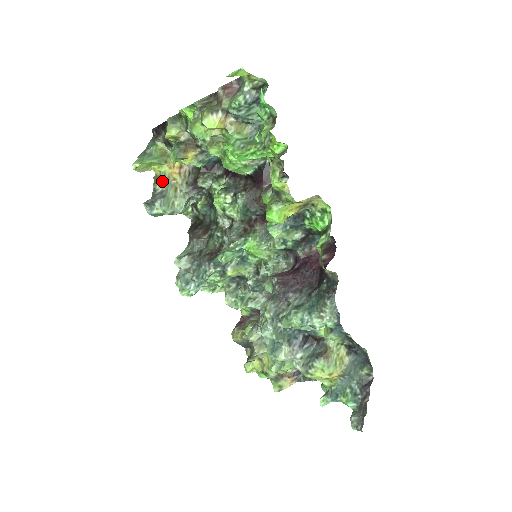
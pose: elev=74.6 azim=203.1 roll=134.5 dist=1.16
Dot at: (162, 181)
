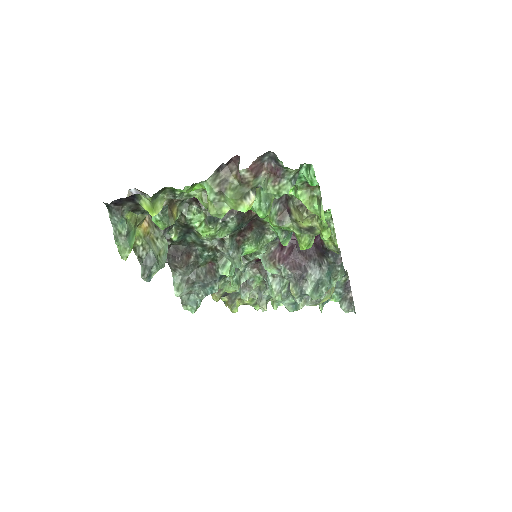
Dot at: (141, 245)
